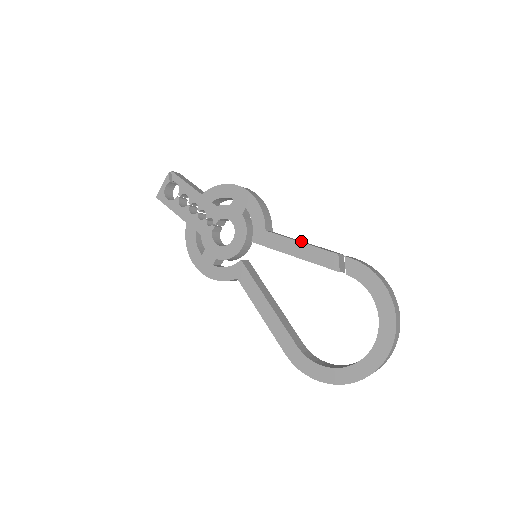
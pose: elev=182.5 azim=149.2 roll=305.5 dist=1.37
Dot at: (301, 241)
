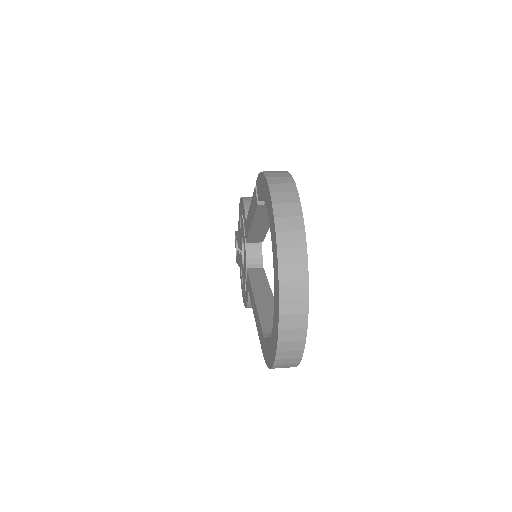
Dot at: occluded
